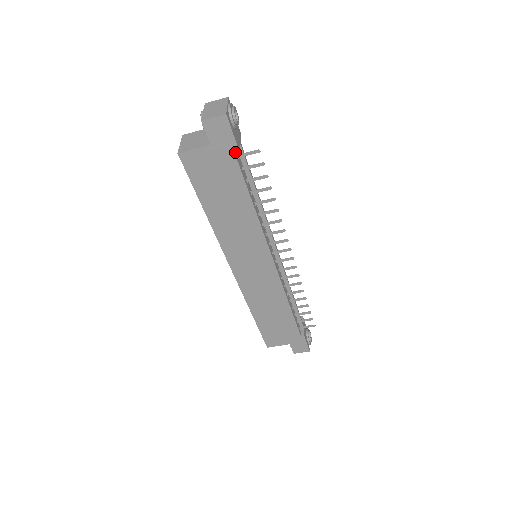
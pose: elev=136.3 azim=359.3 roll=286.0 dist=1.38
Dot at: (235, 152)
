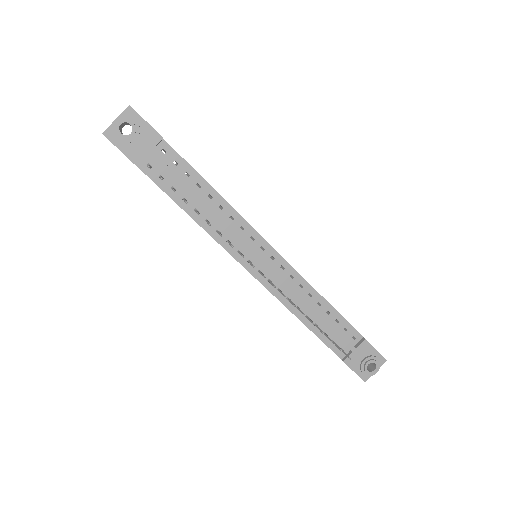
Dot at: (136, 165)
